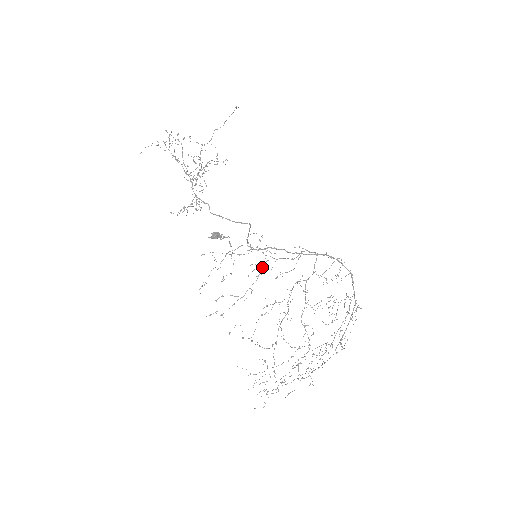
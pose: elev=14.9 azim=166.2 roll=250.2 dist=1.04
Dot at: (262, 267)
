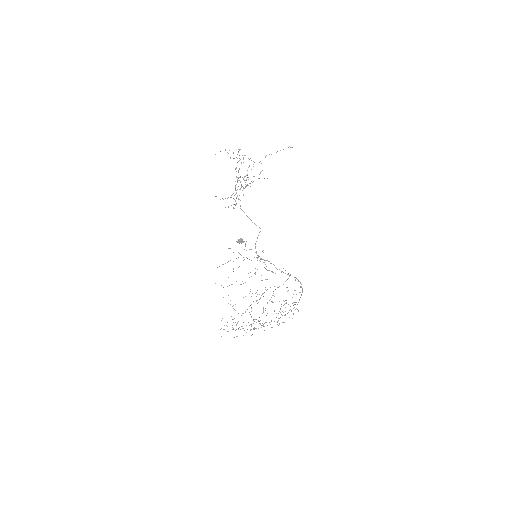
Dot at: occluded
